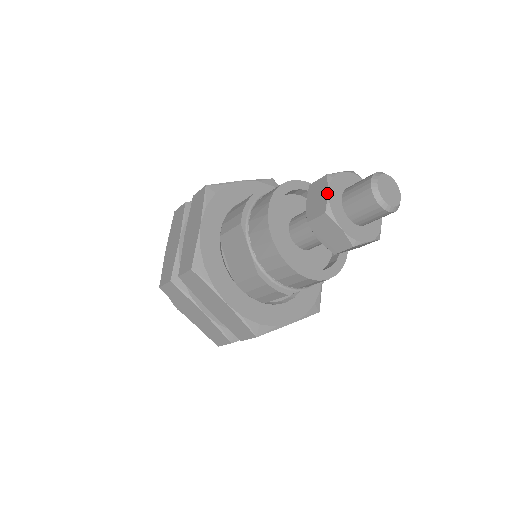
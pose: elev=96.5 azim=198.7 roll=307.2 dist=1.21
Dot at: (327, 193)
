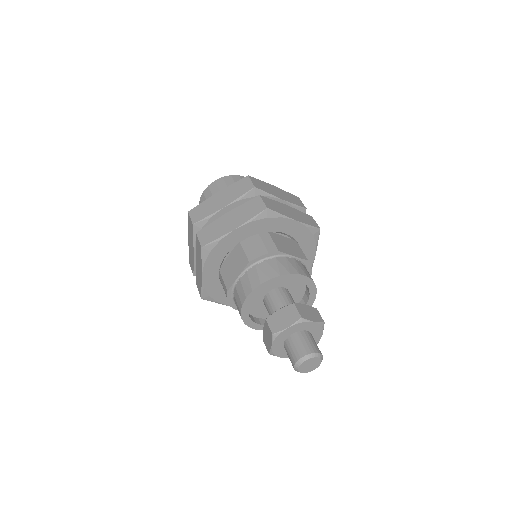
Dot at: (287, 327)
